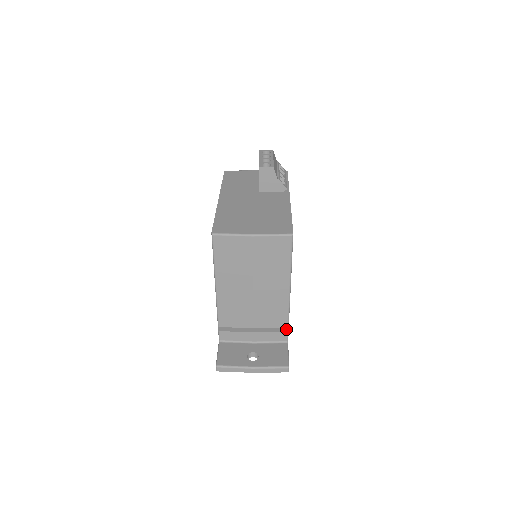
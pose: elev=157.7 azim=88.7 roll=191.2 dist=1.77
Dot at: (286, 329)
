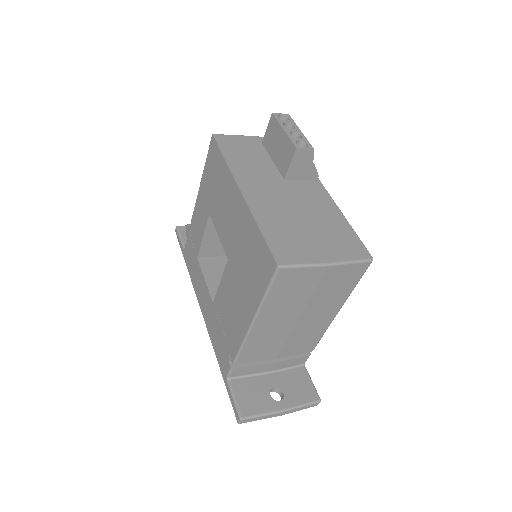
Dot at: occluded
